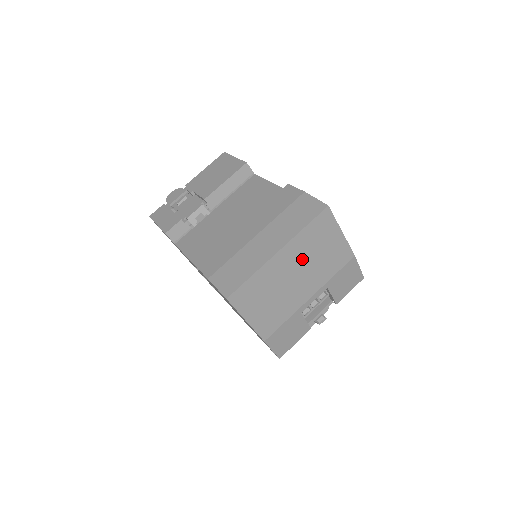
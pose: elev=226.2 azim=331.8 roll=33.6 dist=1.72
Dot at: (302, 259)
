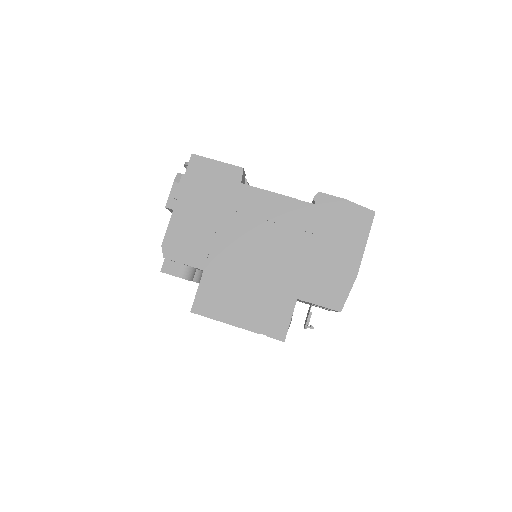
Dot at: occluded
